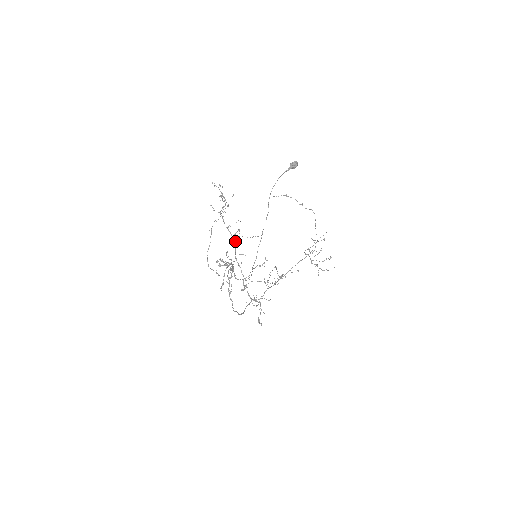
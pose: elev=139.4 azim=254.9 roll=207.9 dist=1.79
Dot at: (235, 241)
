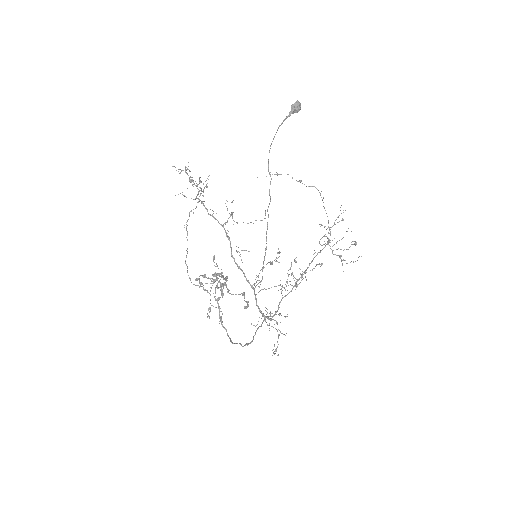
Dot at: (227, 233)
